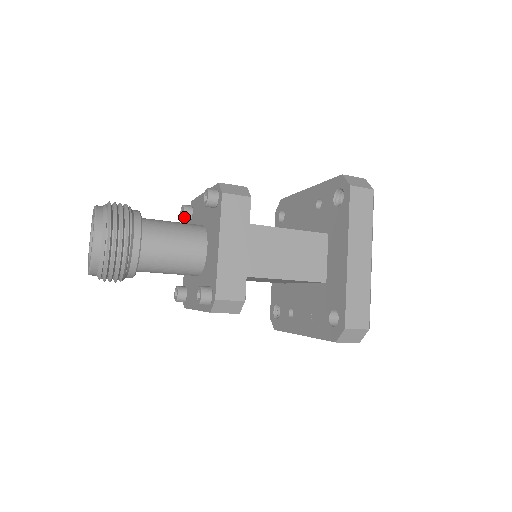
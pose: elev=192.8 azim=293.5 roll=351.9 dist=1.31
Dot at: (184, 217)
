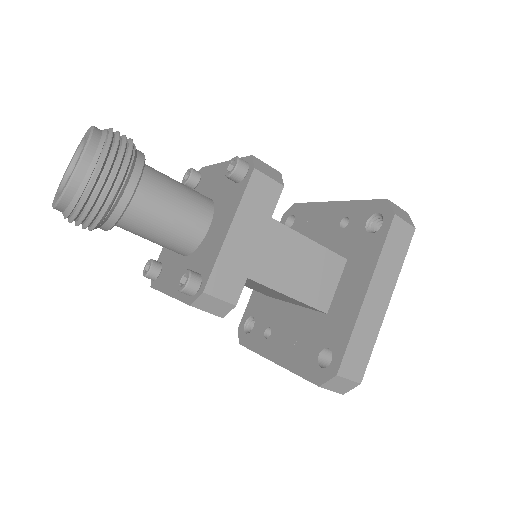
Dot at: (188, 182)
